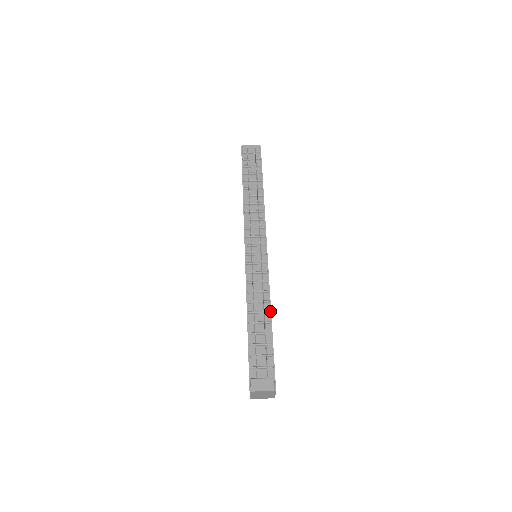
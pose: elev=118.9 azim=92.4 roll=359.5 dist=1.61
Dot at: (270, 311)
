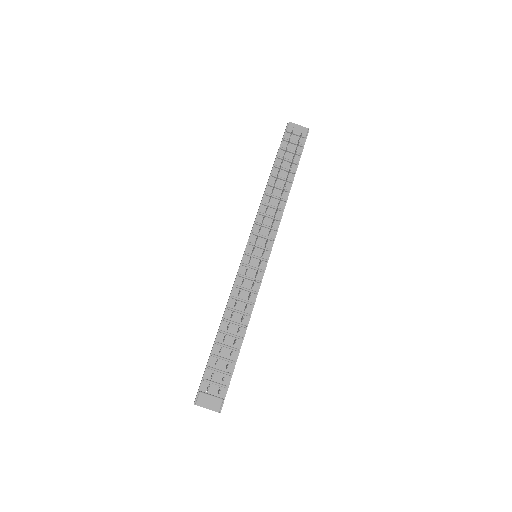
Dot at: (247, 326)
